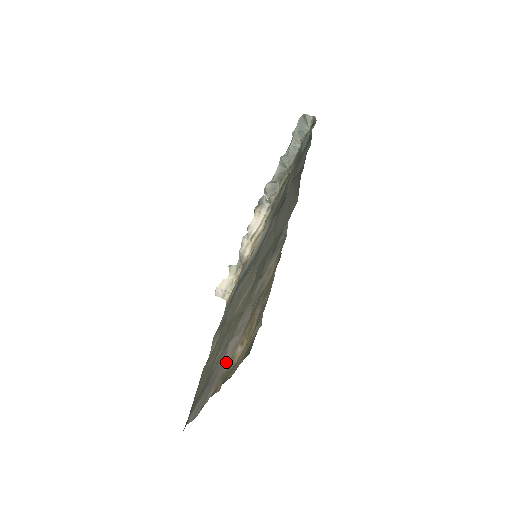
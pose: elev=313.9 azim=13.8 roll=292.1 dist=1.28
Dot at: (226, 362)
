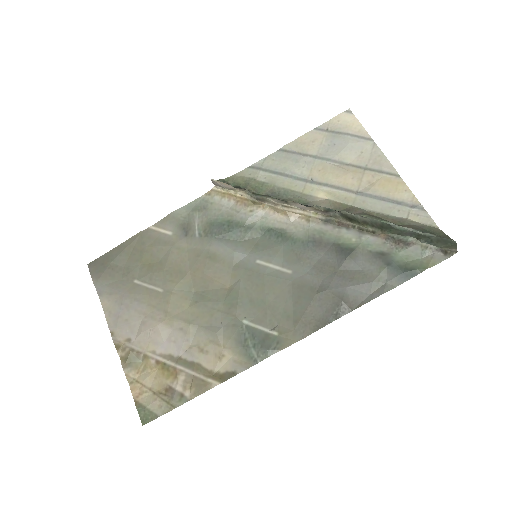
Dot at: (142, 339)
